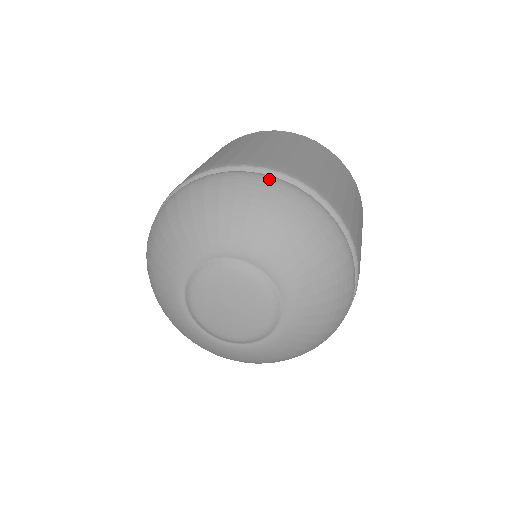
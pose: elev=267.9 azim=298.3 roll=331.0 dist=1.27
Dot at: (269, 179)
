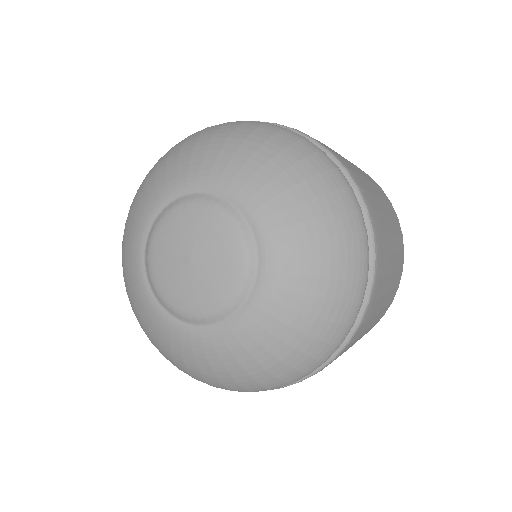
Dot at: (238, 121)
